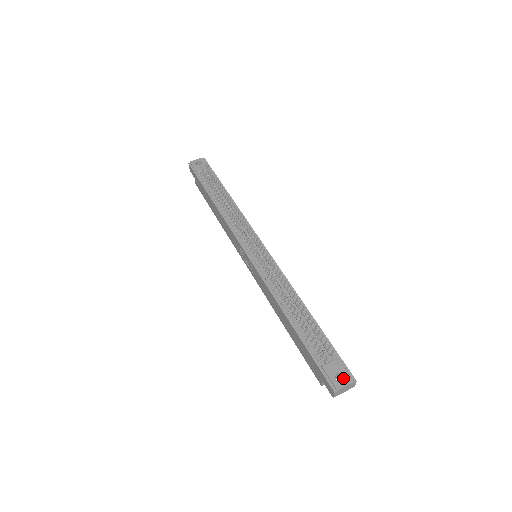
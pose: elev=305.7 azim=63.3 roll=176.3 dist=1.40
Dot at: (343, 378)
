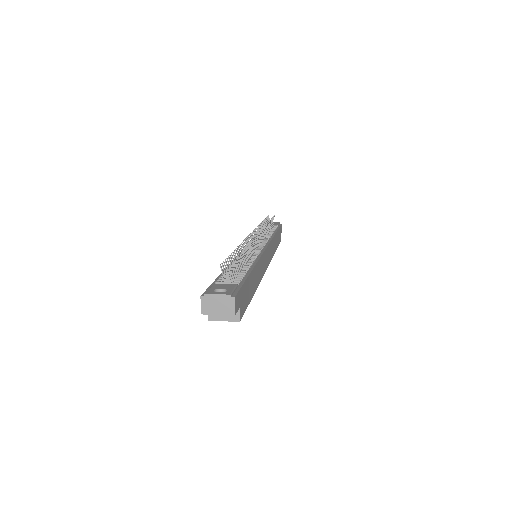
Dot at: occluded
